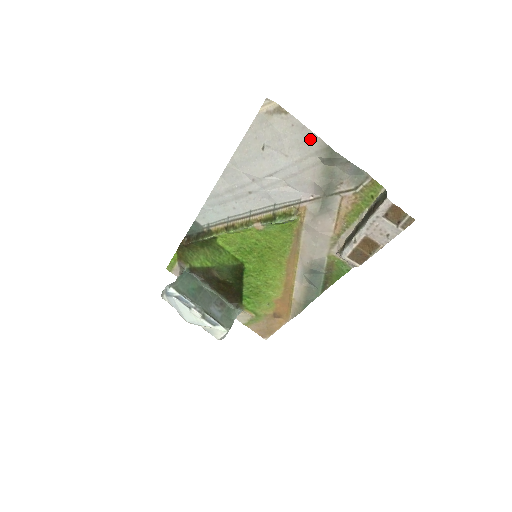
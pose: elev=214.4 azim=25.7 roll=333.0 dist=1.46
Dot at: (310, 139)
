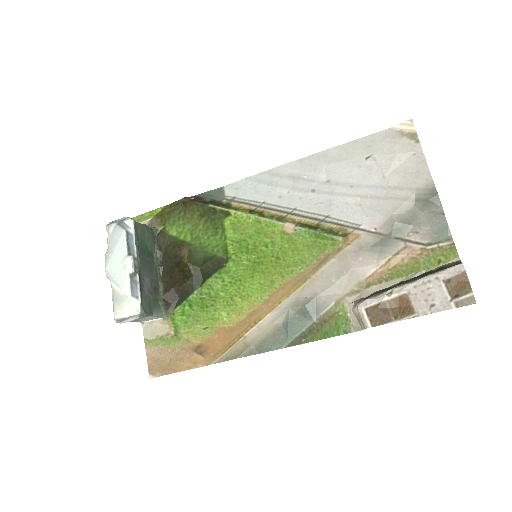
Dot at: (421, 174)
